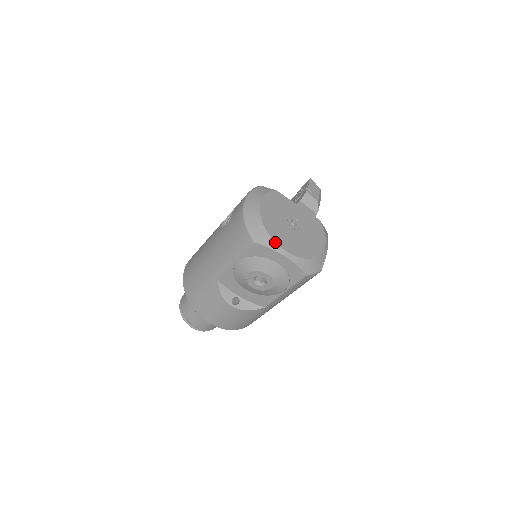
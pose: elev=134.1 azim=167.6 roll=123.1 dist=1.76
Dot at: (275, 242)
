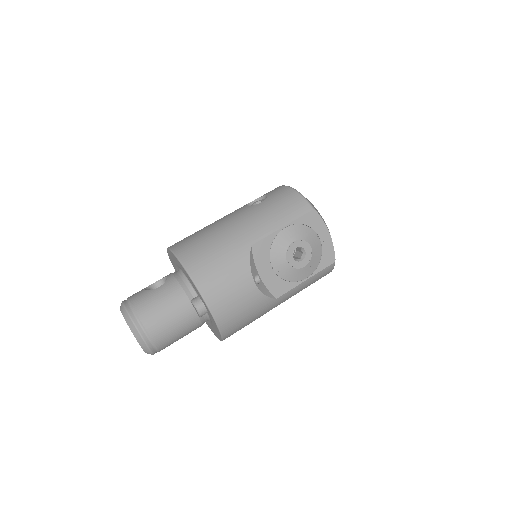
Dot at: (323, 219)
